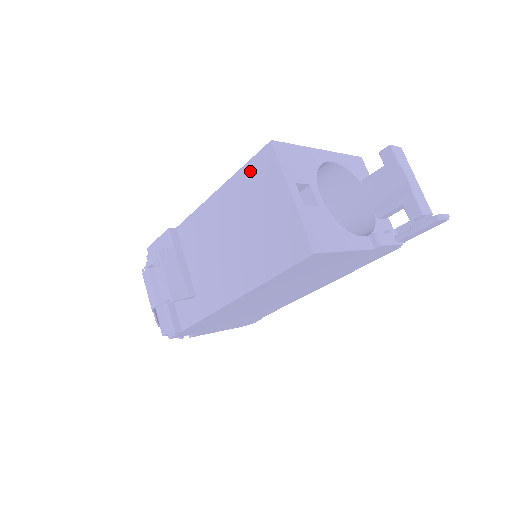
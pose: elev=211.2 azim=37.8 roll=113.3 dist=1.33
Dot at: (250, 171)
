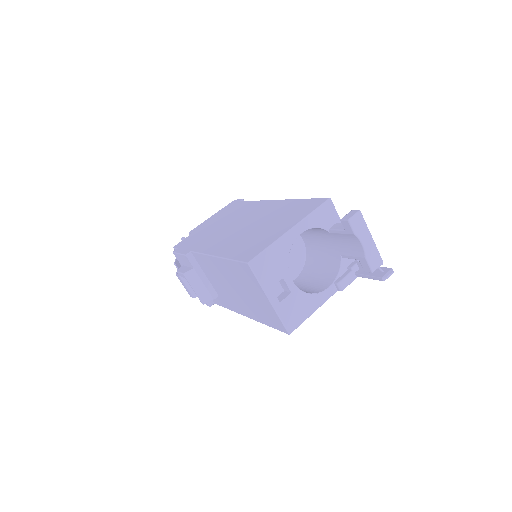
Dot at: (237, 267)
